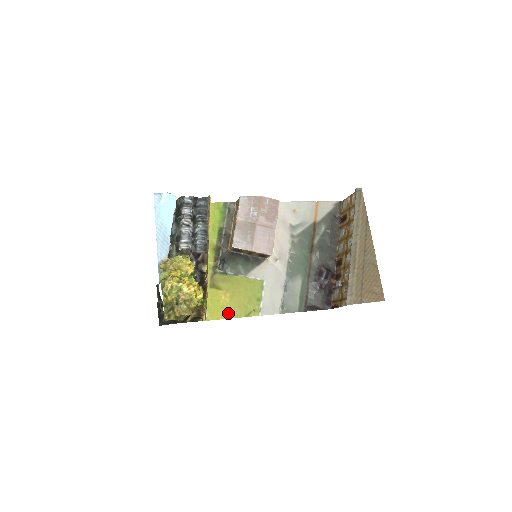
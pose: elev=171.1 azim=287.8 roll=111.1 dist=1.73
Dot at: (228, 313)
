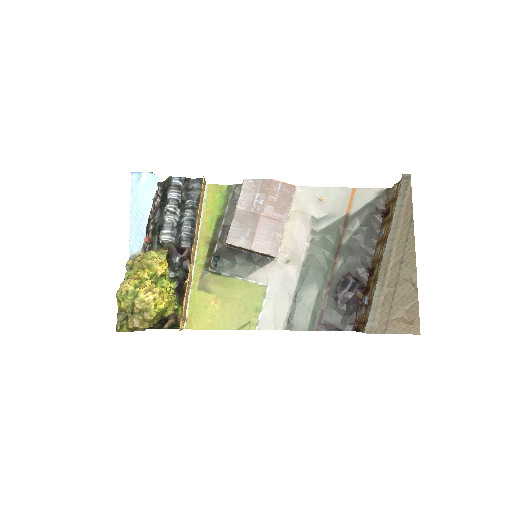
Dot at: (216, 323)
